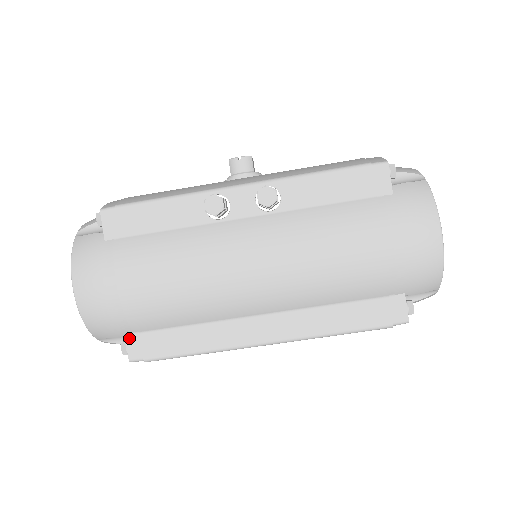
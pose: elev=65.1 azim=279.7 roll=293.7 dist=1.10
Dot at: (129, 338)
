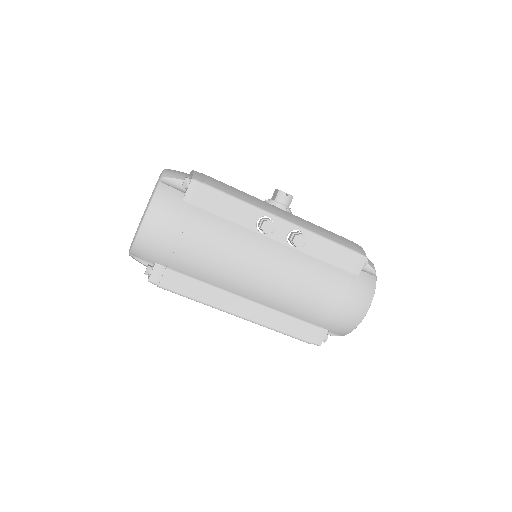
Dot at: (157, 267)
